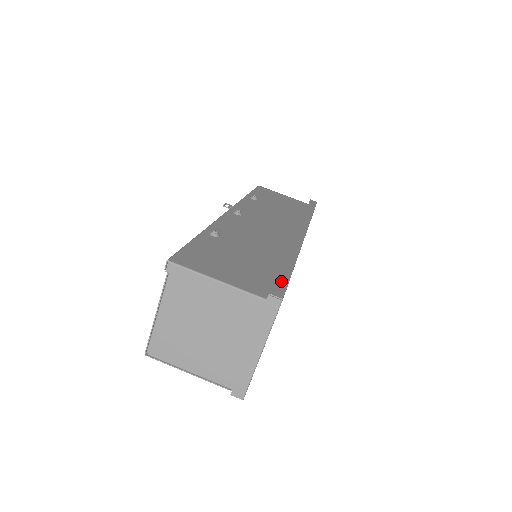
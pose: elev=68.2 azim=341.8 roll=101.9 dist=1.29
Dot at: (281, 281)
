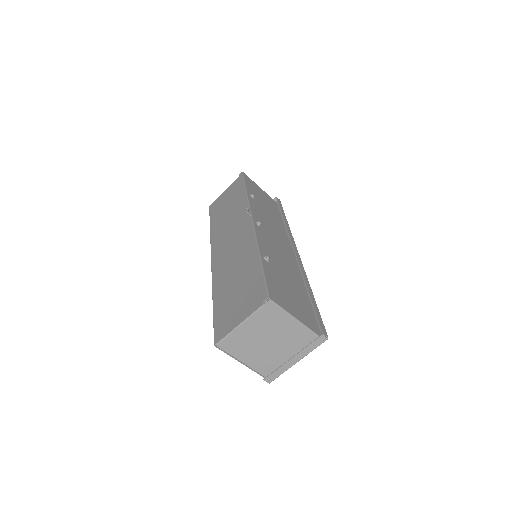
Dot at: (320, 319)
